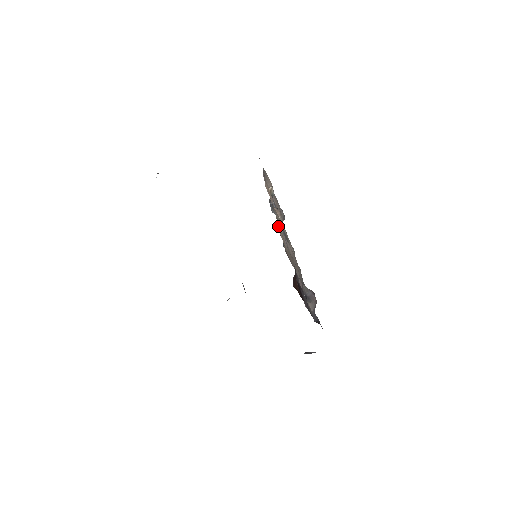
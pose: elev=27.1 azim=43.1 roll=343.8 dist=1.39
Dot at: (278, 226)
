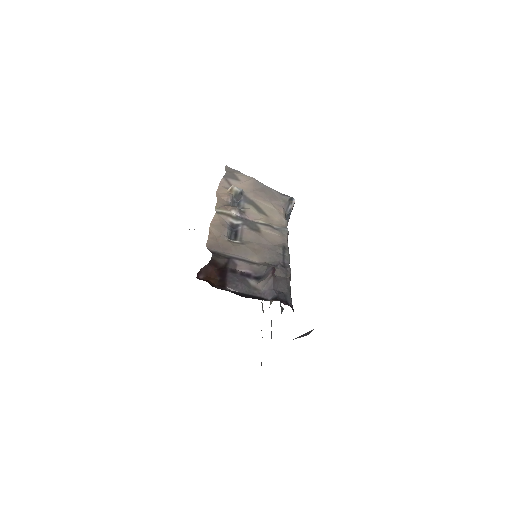
Dot at: (213, 223)
